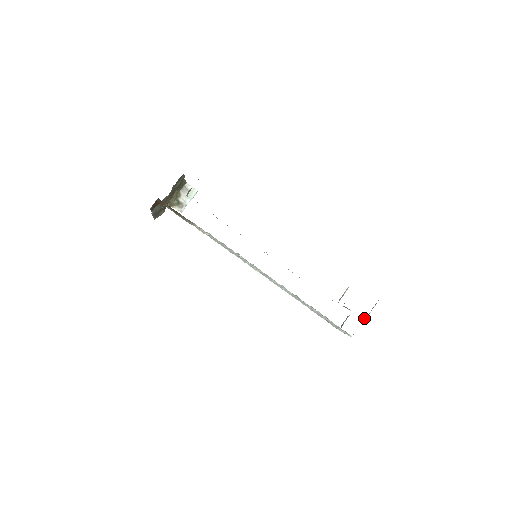
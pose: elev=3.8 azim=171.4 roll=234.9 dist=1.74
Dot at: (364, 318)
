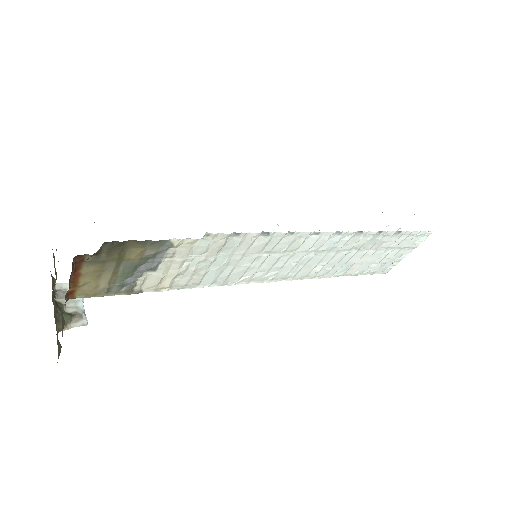
Dot at: occluded
